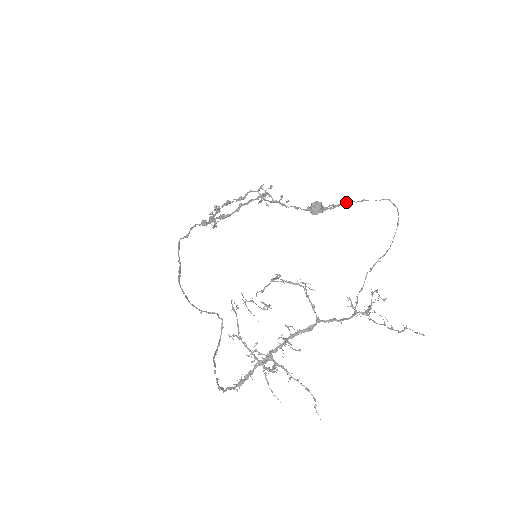
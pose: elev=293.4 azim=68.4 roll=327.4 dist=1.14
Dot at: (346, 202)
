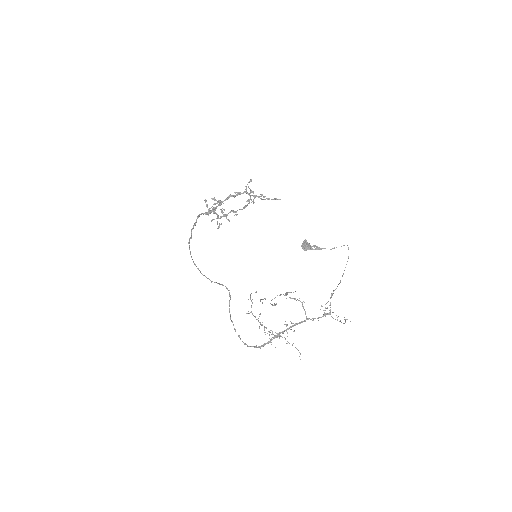
Dot at: occluded
